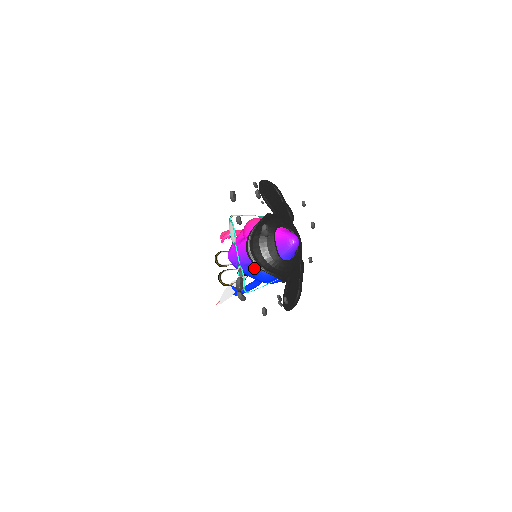
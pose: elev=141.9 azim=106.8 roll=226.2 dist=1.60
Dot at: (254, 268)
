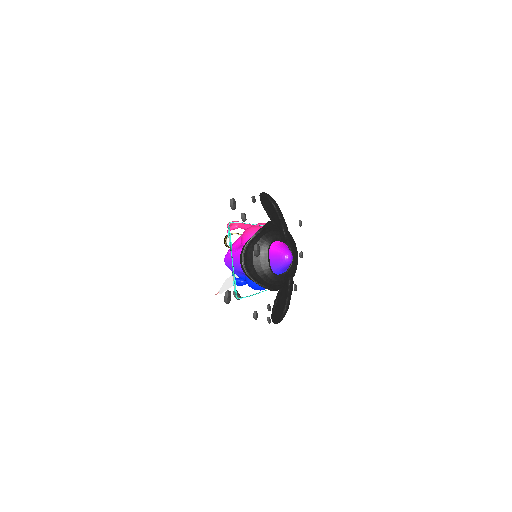
Dot at: (247, 277)
